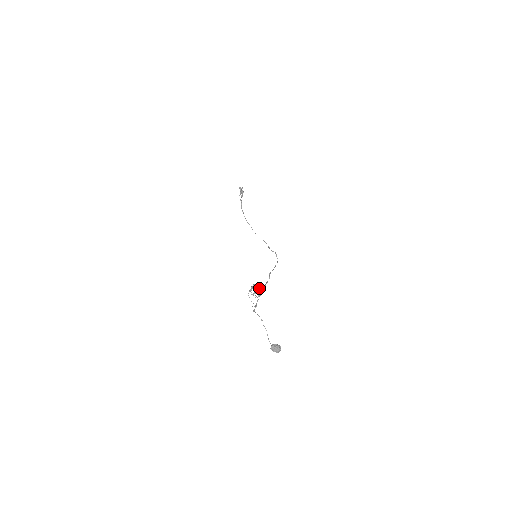
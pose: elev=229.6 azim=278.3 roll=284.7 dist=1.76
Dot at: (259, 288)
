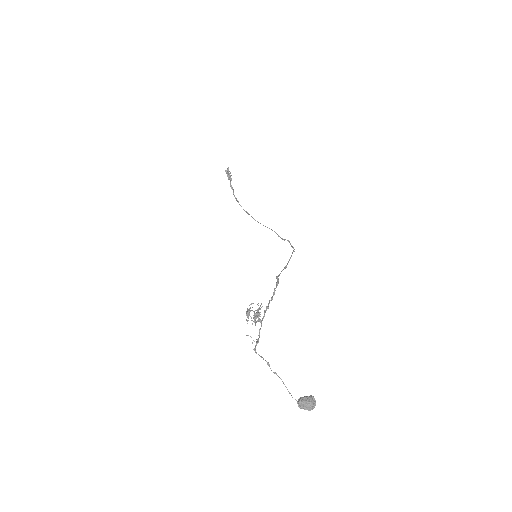
Dot at: (261, 307)
